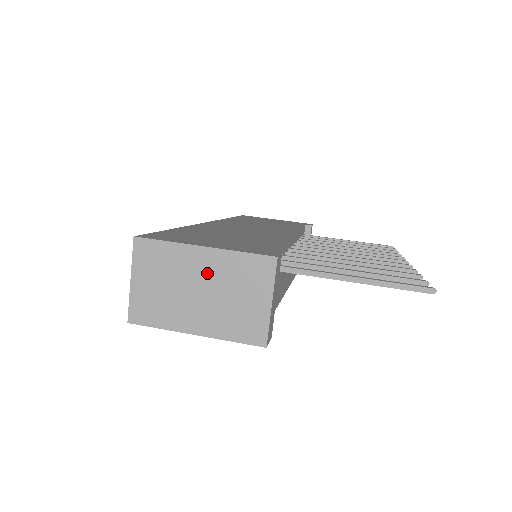
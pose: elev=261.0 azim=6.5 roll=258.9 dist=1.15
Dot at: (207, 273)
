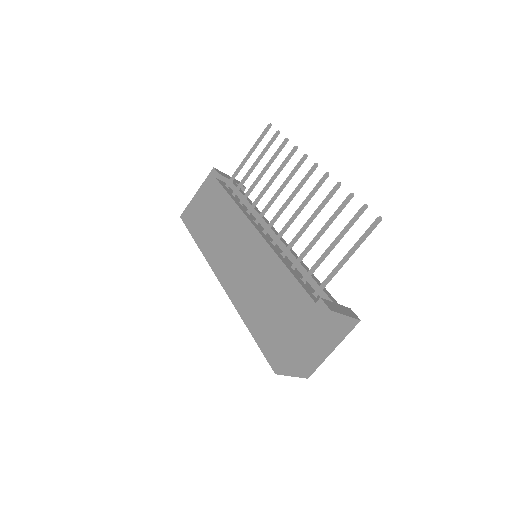
Dot at: (314, 343)
